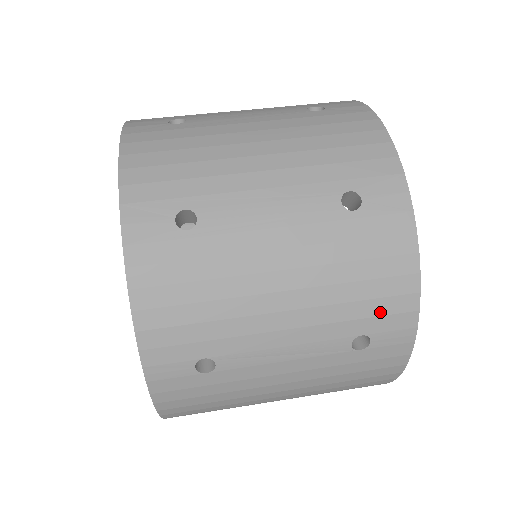
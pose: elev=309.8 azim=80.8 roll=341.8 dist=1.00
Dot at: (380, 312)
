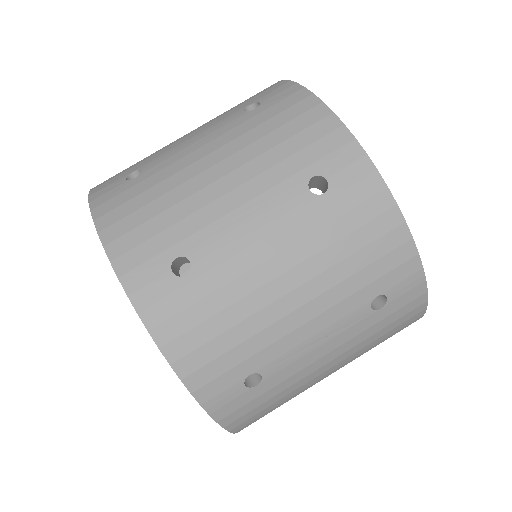
Dot at: (384, 270)
